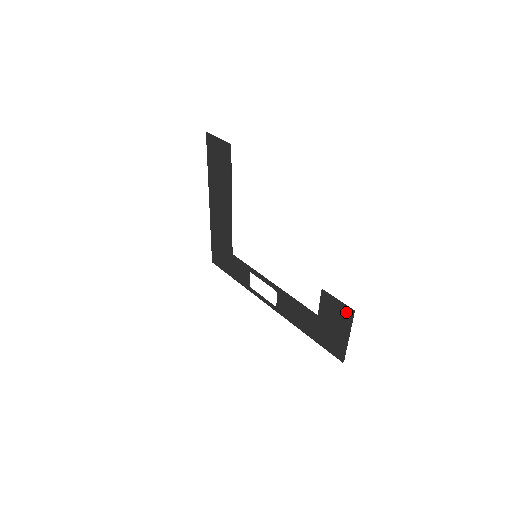
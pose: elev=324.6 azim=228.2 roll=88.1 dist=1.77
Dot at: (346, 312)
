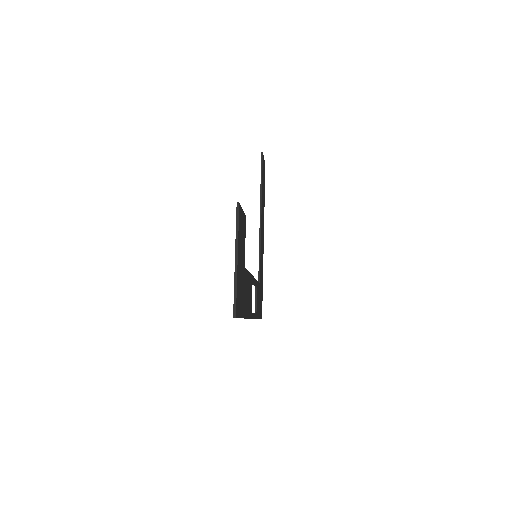
Dot at: occluded
